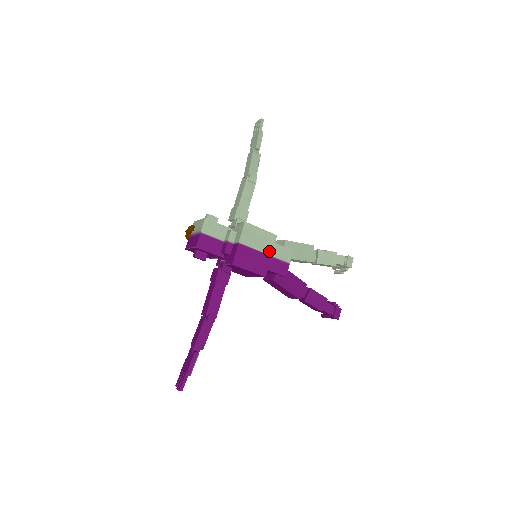
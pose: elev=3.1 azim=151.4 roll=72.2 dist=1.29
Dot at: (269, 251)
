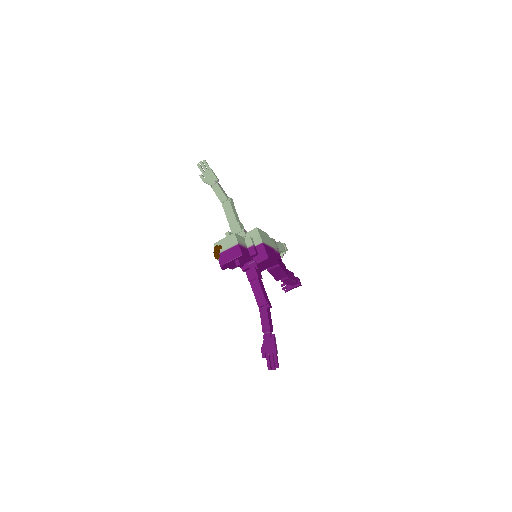
Dot at: (271, 245)
